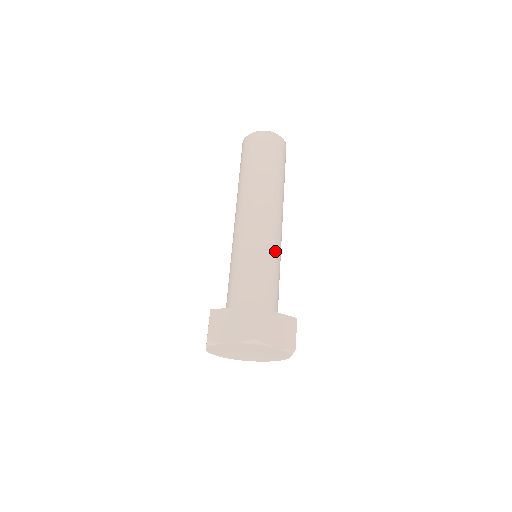
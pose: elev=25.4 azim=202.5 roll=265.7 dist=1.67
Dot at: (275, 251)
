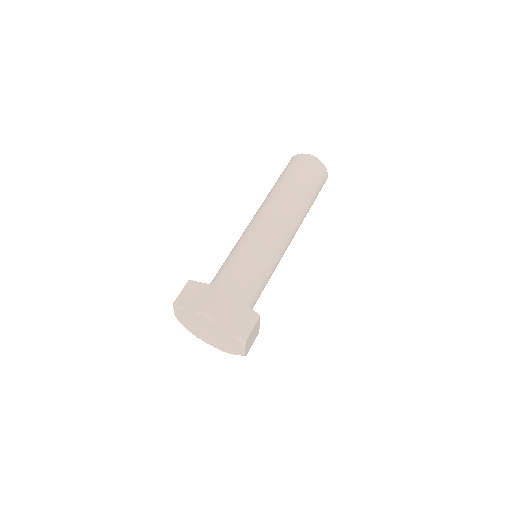
Dot at: (270, 254)
